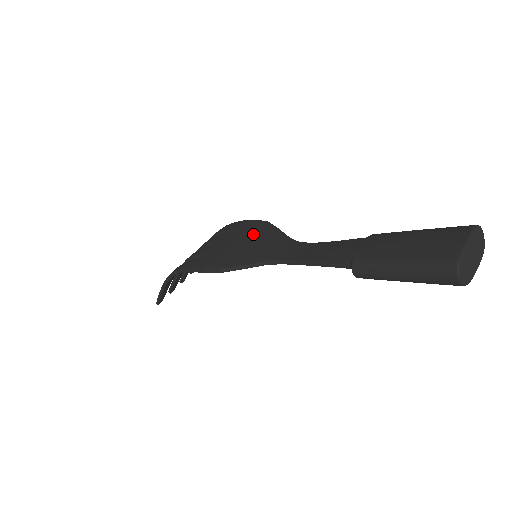
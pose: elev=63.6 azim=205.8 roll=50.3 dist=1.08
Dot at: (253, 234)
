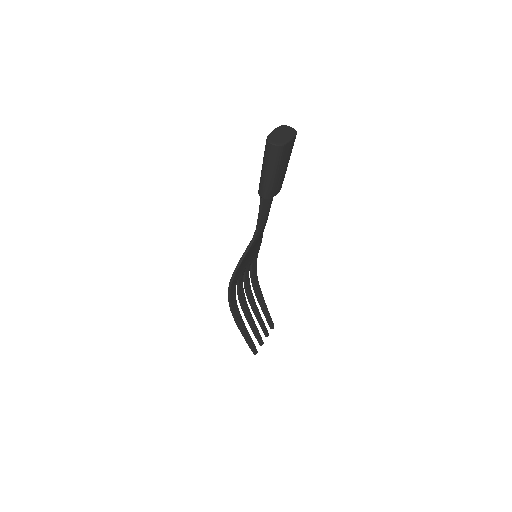
Dot at: occluded
